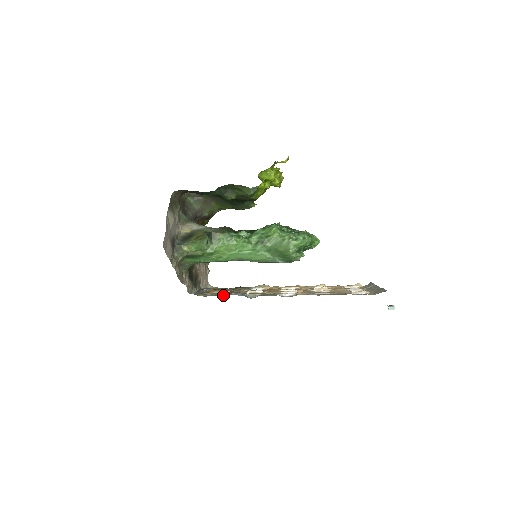
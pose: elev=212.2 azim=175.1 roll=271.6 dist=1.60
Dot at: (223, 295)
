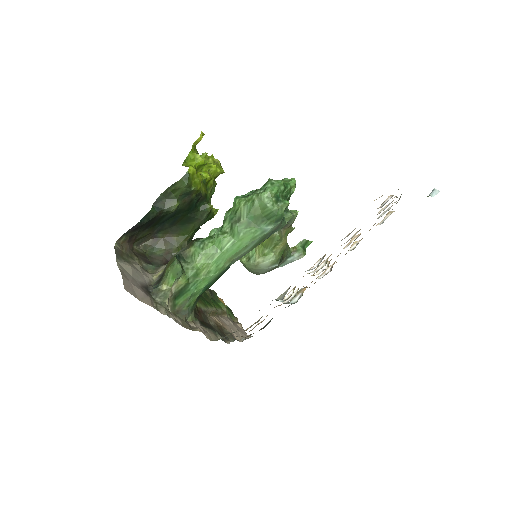
Dot at: occluded
